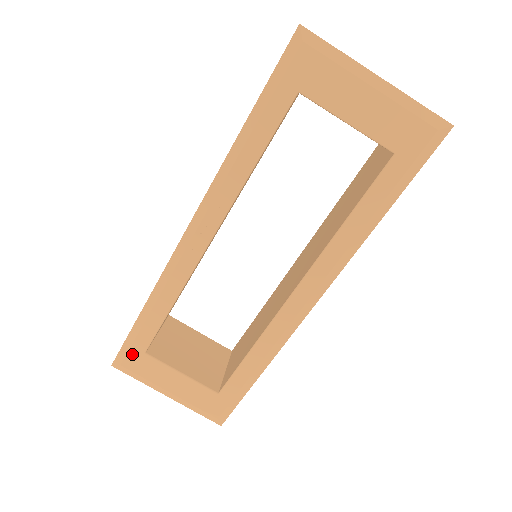
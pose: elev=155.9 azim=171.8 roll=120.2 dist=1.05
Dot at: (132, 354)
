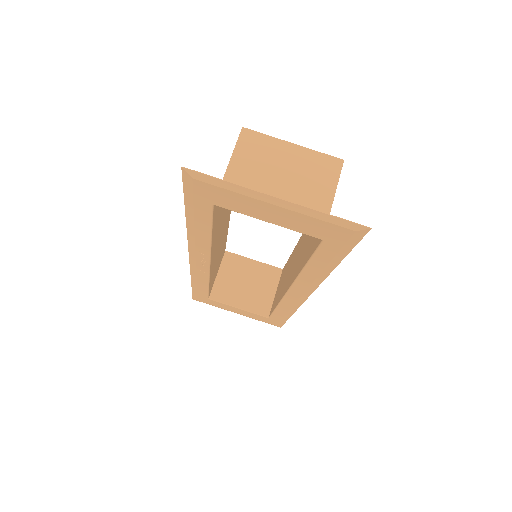
Dot at: (201, 298)
